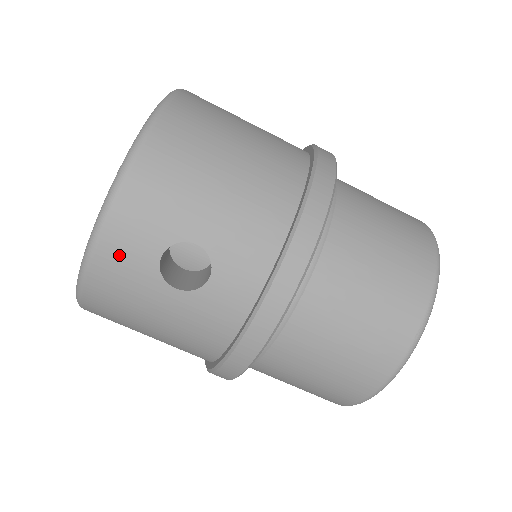
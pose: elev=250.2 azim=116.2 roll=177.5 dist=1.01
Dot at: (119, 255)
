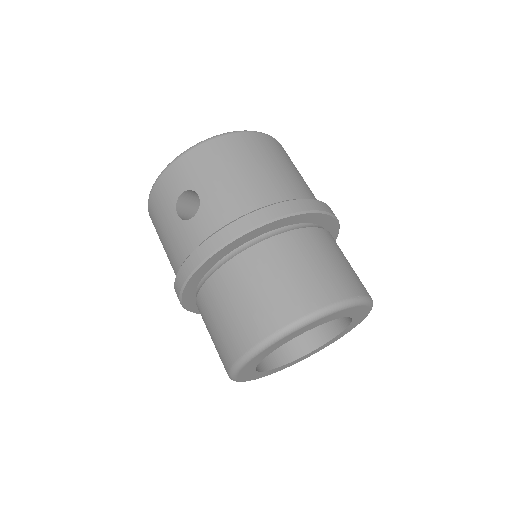
Dot at: (167, 183)
